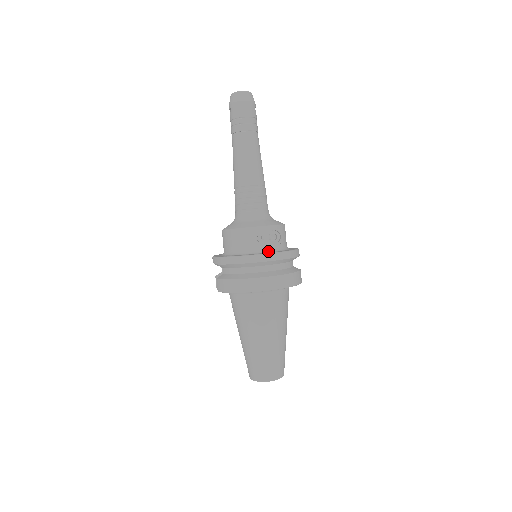
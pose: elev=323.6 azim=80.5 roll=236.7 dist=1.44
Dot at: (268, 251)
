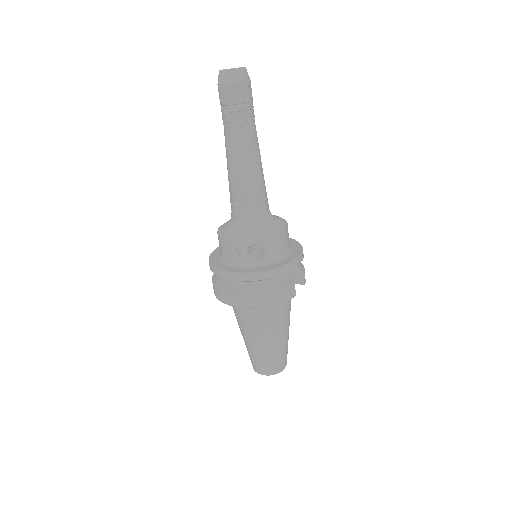
Dot at: (246, 266)
